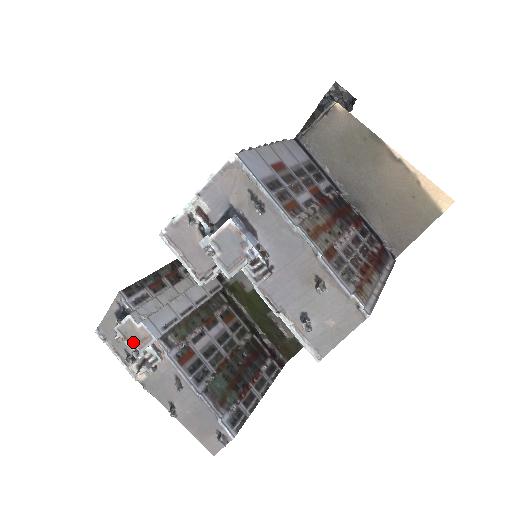
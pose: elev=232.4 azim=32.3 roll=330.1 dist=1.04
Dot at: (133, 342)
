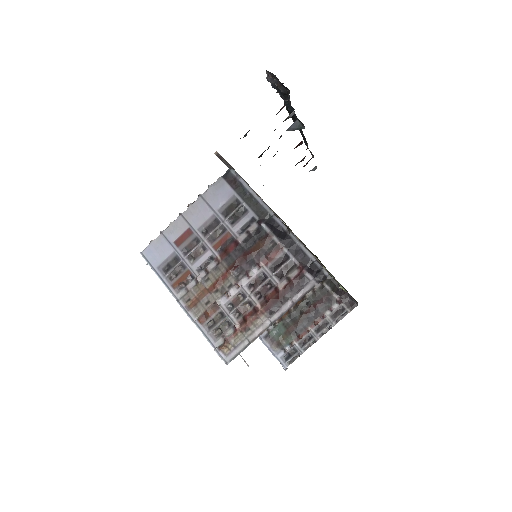
Dot at: occluded
